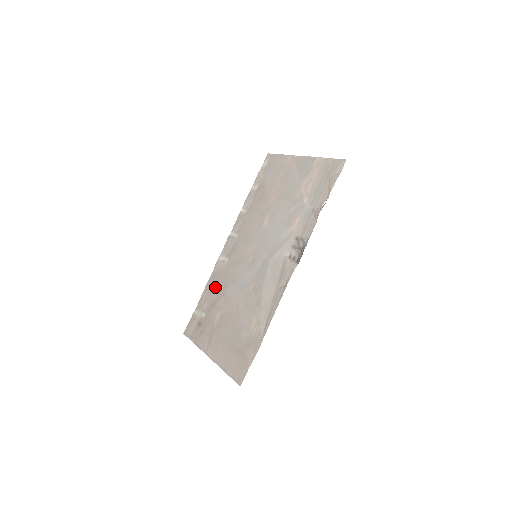
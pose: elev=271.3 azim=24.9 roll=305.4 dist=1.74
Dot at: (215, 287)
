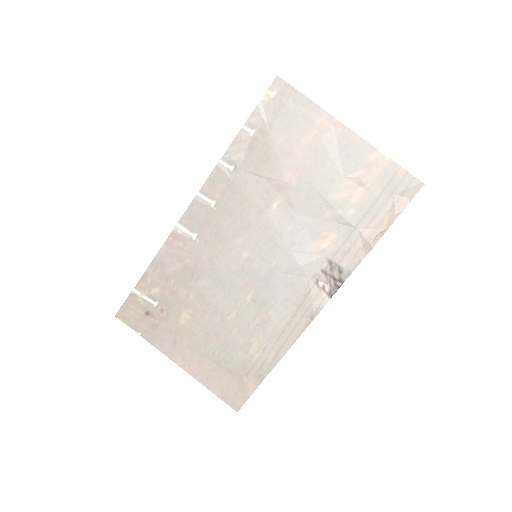
Dot at: (175, 271)
